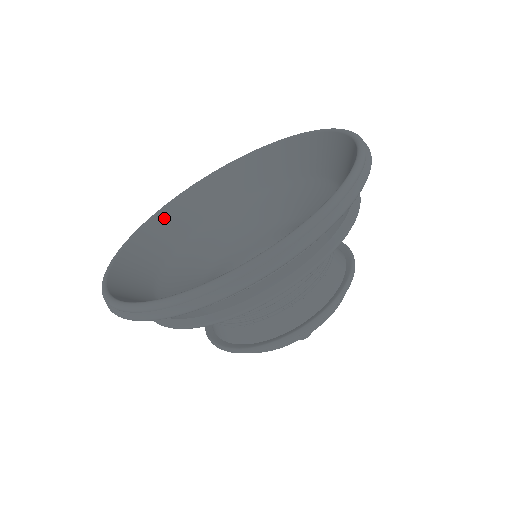
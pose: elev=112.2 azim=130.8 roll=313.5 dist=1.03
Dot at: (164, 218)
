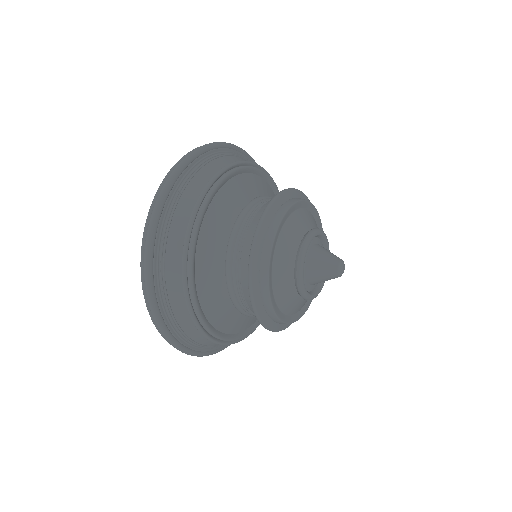
Dot at: occluded
